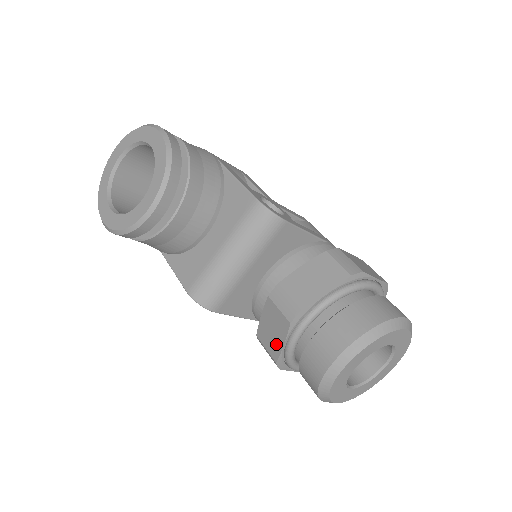
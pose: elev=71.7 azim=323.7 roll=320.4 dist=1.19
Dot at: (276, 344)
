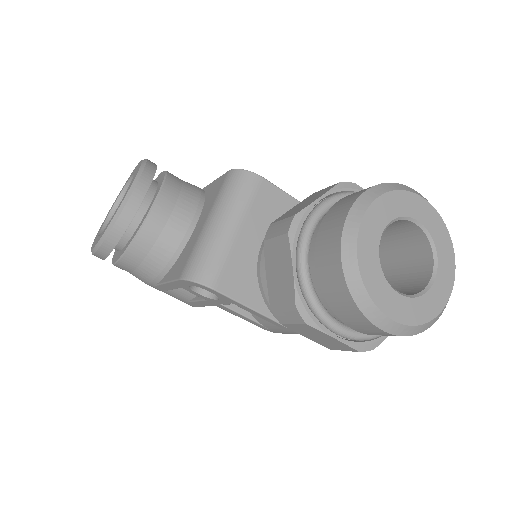
Dot at: (287, 282)
